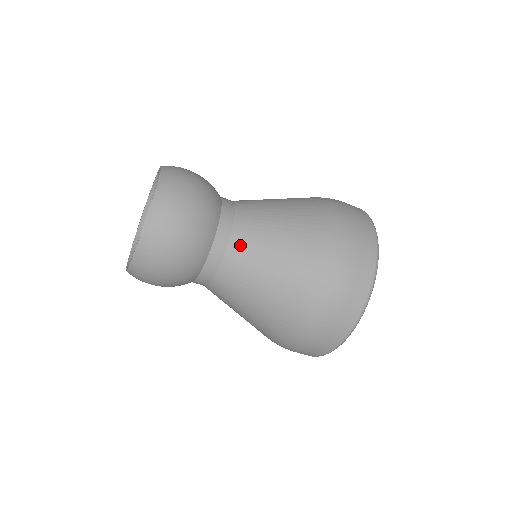
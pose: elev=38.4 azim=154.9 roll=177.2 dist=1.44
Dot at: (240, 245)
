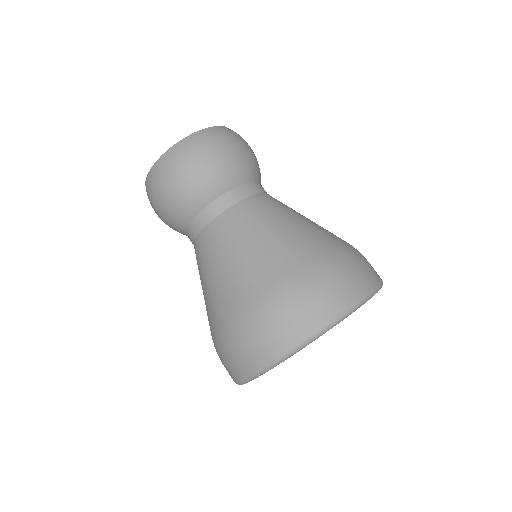
Dot at: (262, 201)
